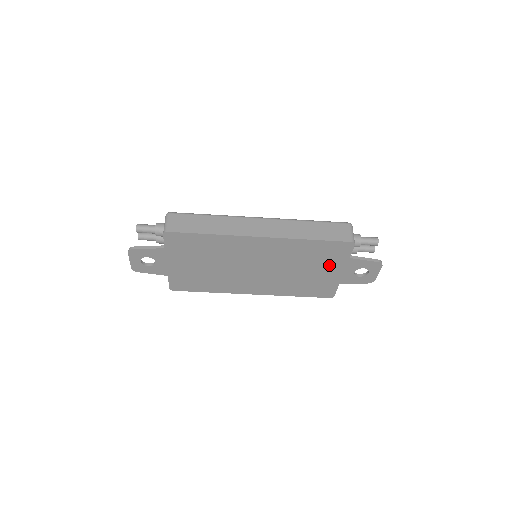
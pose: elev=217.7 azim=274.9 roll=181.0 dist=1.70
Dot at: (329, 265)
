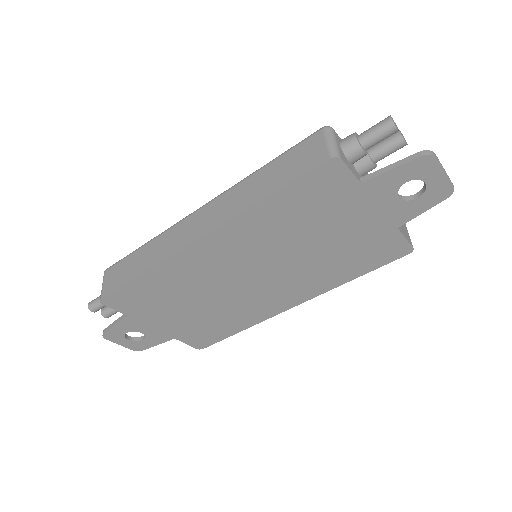
Dot at: (343, 213)
